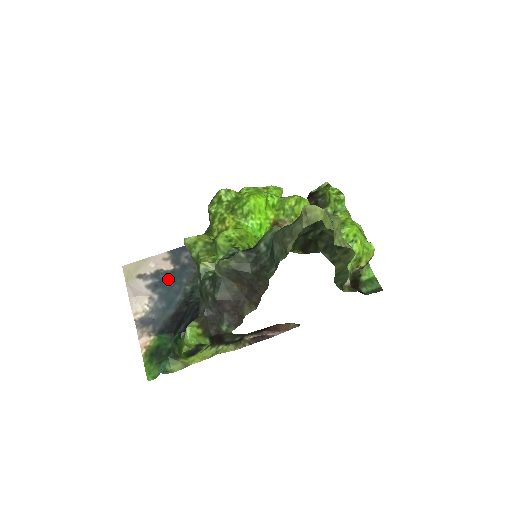
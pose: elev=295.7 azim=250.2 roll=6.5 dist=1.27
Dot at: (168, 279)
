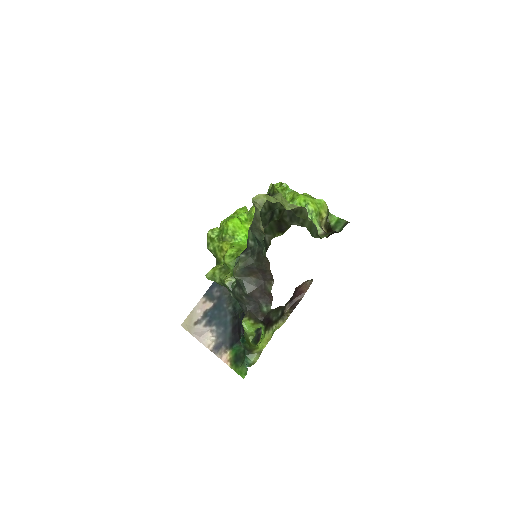
Dot at: (214, 312)
